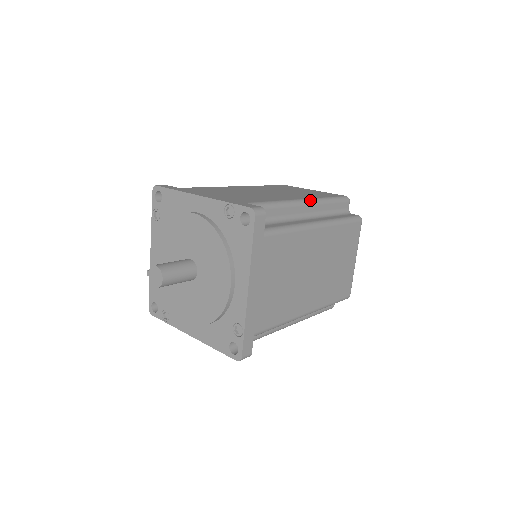
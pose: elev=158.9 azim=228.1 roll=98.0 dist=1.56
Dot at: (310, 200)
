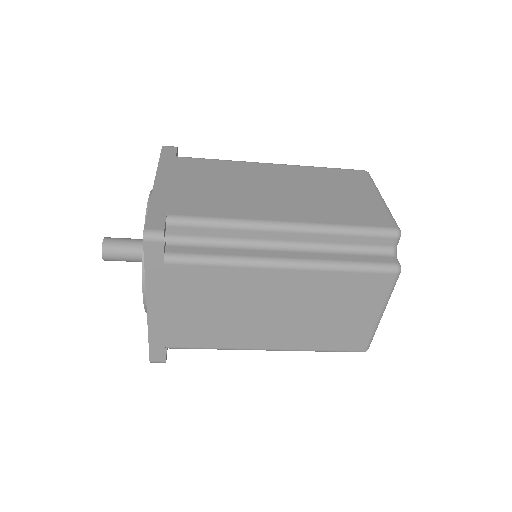
Dot at: (298, 225)
